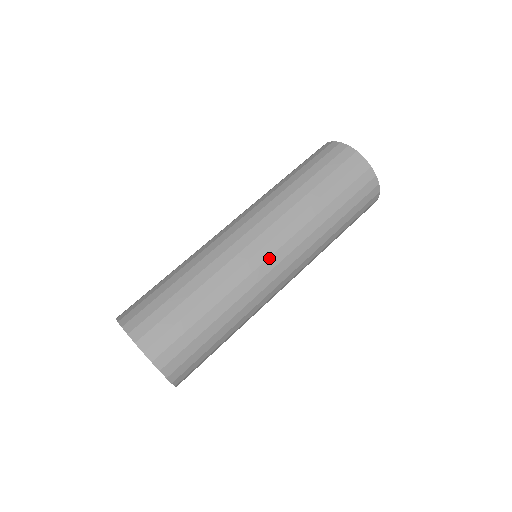
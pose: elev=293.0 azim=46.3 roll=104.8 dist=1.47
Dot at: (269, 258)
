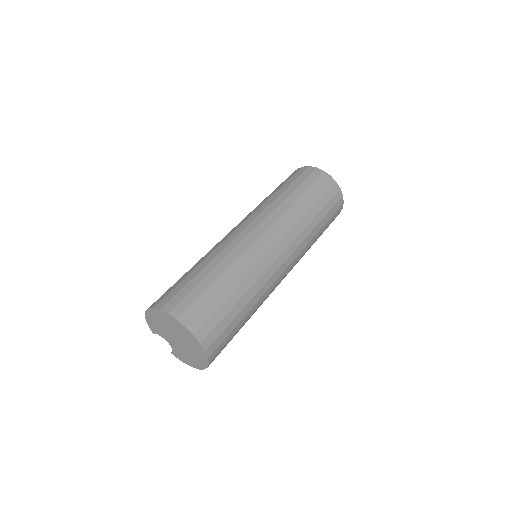
Dot at: (280, 256)
